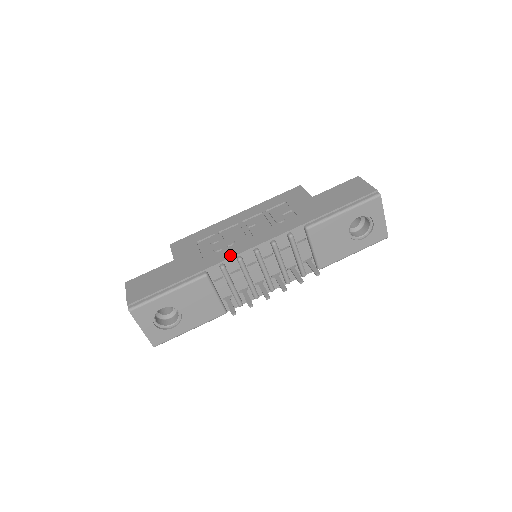
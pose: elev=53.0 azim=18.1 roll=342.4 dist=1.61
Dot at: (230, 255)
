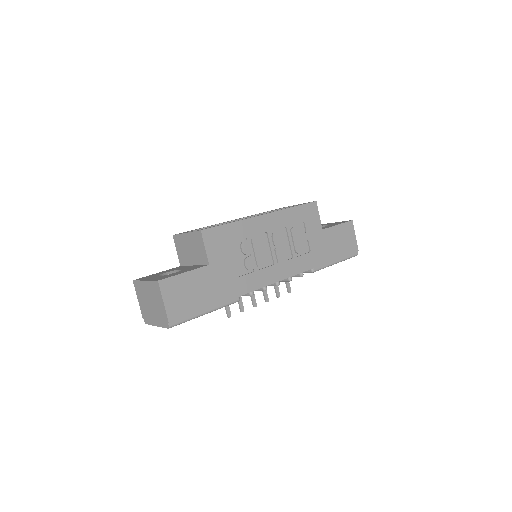
Dot at: (261, 285)
